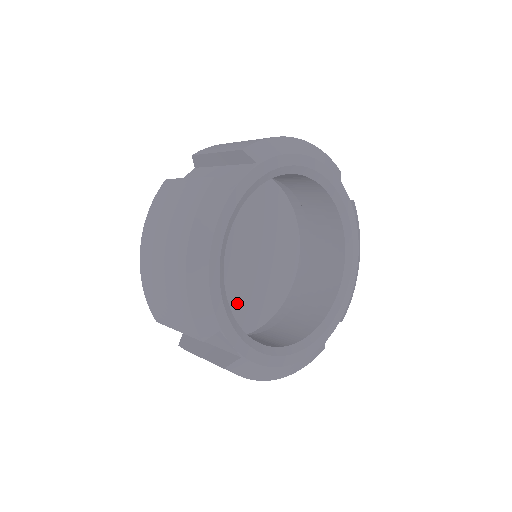
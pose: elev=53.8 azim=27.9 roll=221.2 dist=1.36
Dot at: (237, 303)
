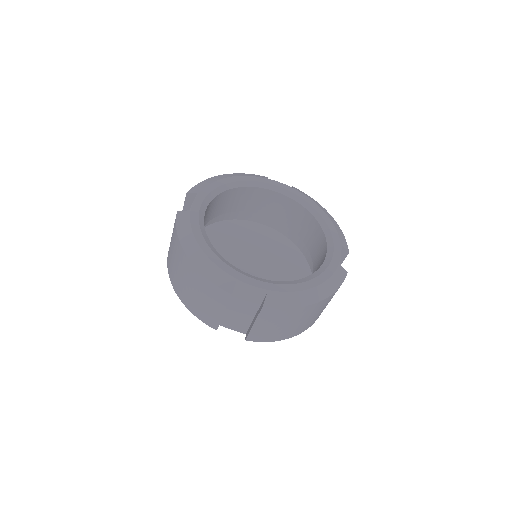
Dot at: occluded
